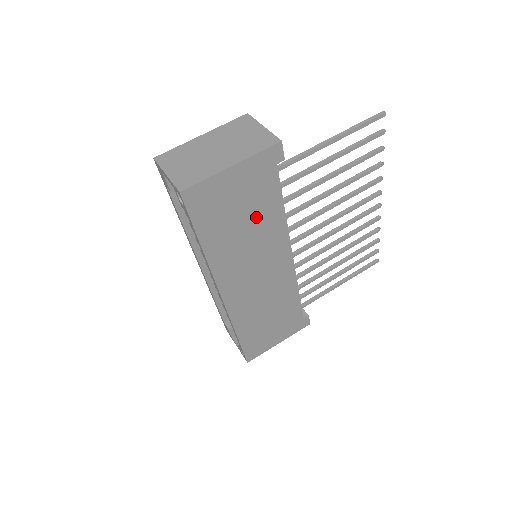
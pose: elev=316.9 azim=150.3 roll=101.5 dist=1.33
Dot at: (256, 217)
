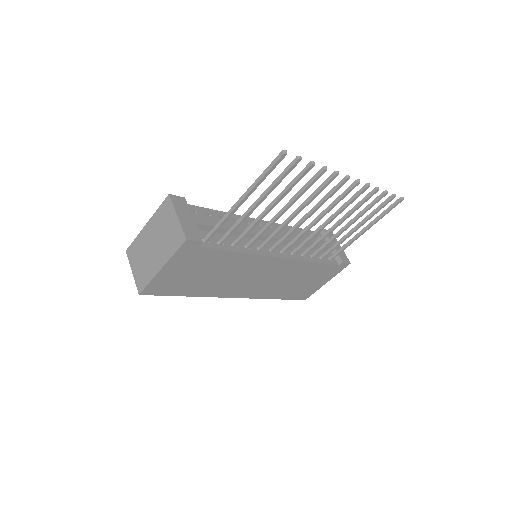
Dot at: (216, 267)
